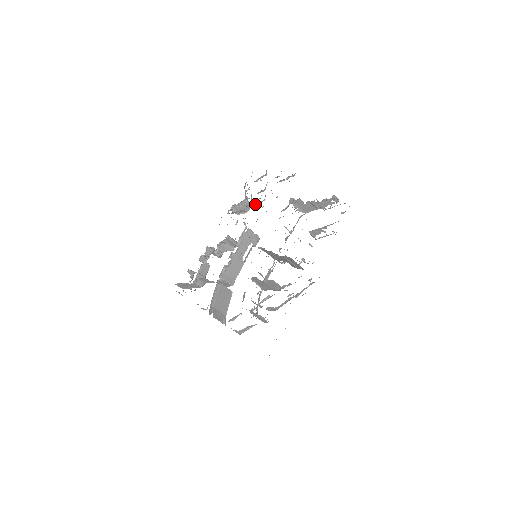
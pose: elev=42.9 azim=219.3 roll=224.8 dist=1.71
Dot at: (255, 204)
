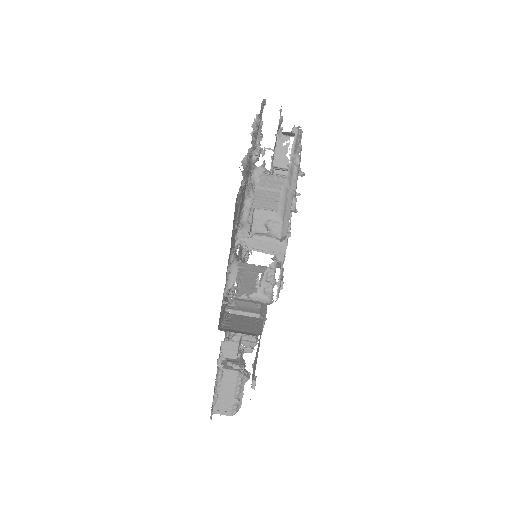
Dot at: (244, 252)
